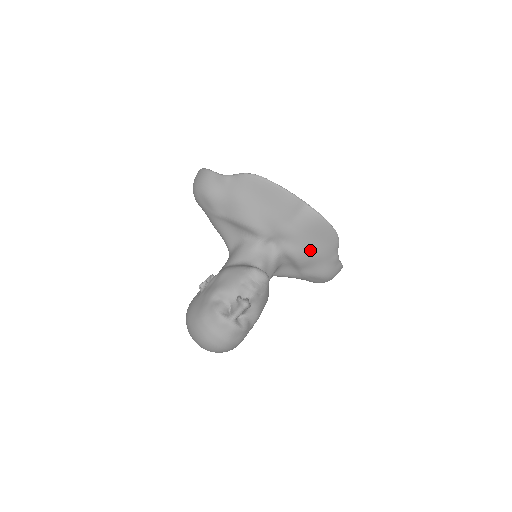
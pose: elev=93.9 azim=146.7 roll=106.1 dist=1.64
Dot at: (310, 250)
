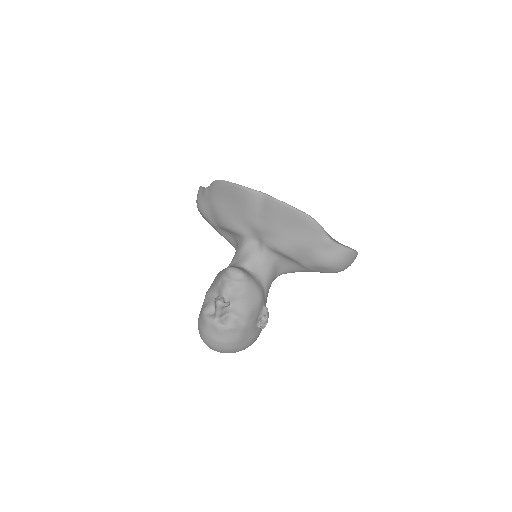
Dot at: (290, 239)
